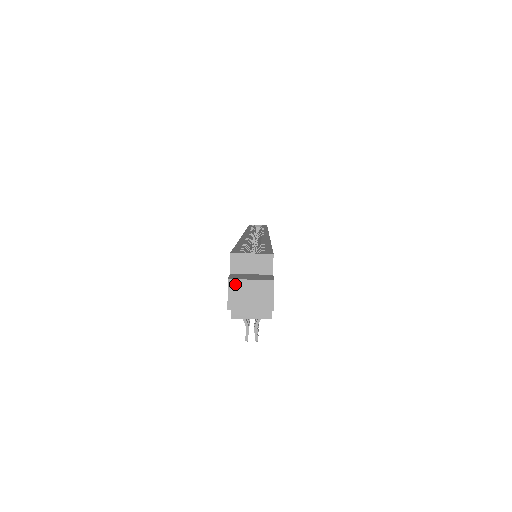
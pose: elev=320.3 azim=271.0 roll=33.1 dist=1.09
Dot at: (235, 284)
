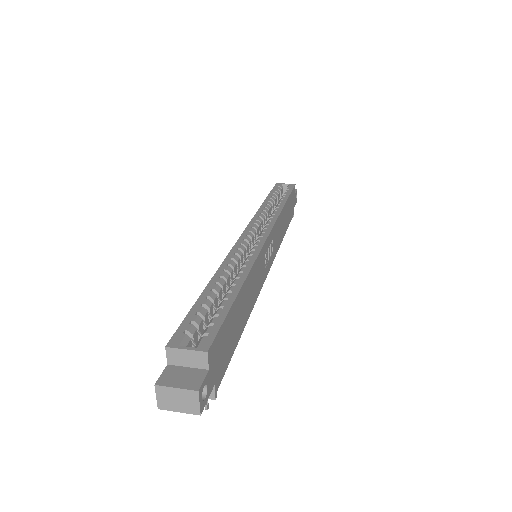
Dot at: (162, 390)
